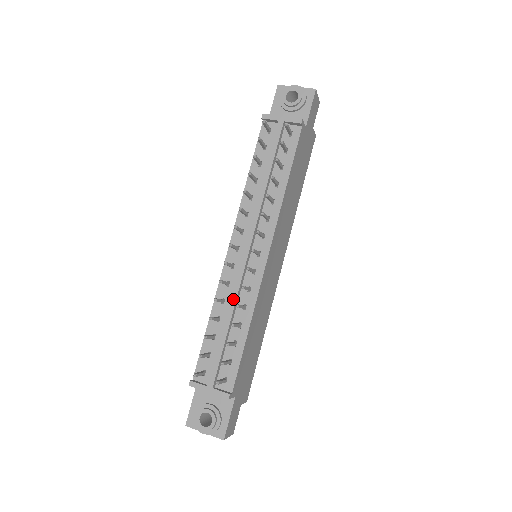
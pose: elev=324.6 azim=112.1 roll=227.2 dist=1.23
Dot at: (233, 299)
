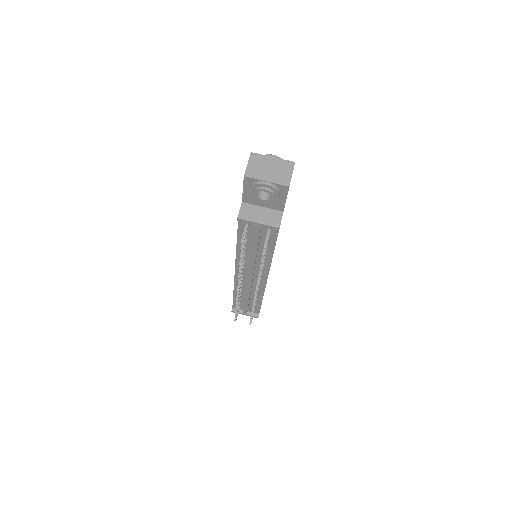
Dot at: (248, 294)
